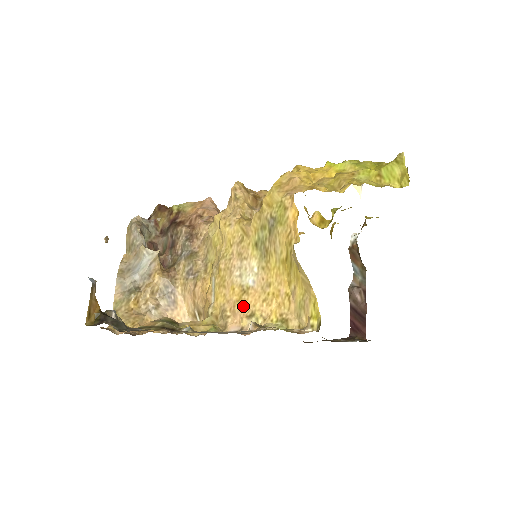
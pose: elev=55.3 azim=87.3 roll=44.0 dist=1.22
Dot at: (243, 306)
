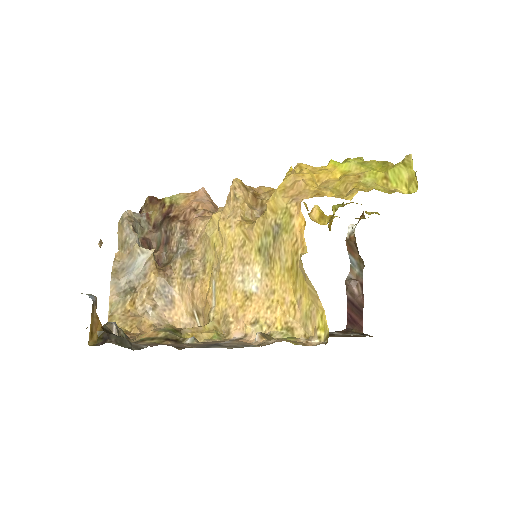
Dot at: (246, 313)
